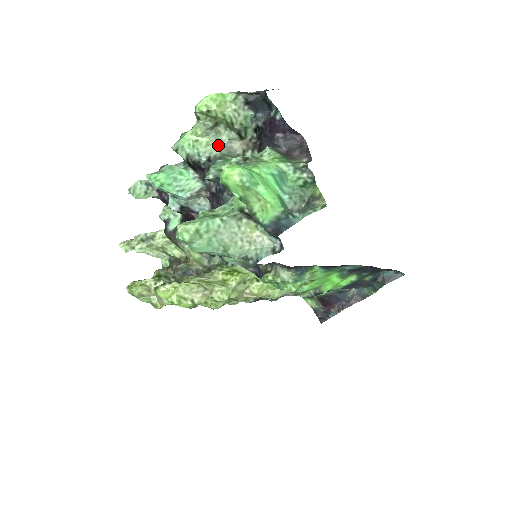
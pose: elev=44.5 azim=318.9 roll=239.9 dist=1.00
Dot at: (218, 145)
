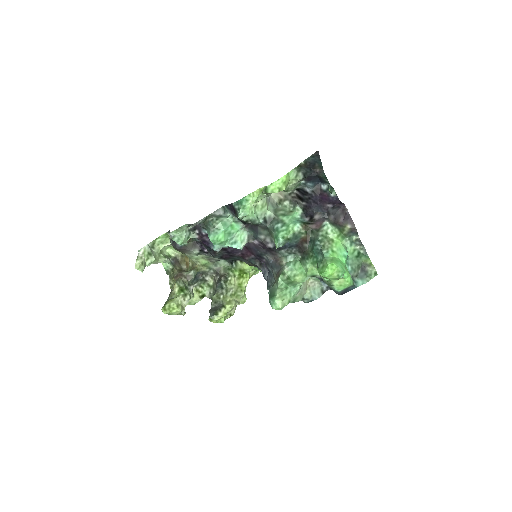
Dot at: (267, 203)
